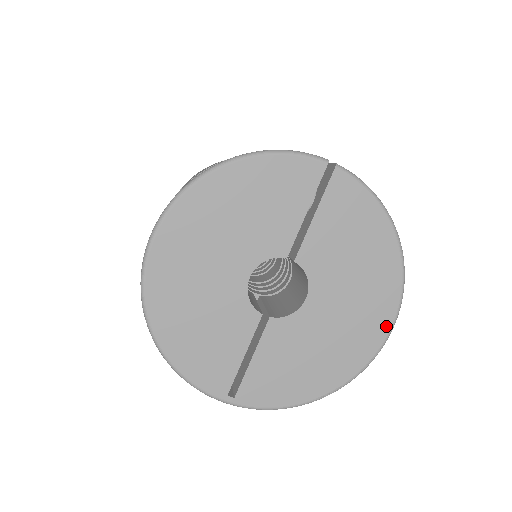
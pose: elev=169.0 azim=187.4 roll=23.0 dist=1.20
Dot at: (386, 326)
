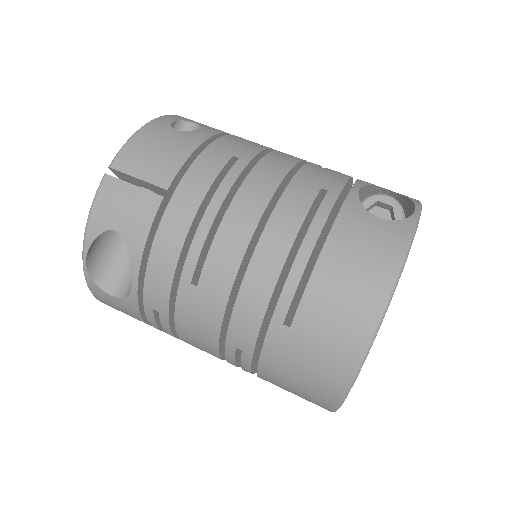
Dot at: occluded
